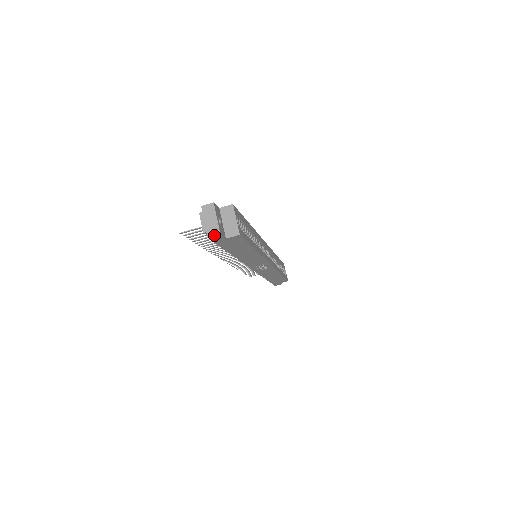
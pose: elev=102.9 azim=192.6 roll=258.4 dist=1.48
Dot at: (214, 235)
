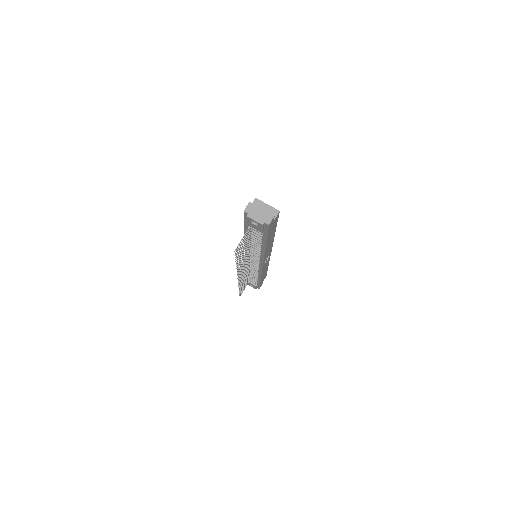
Dot at: (271, 220)
